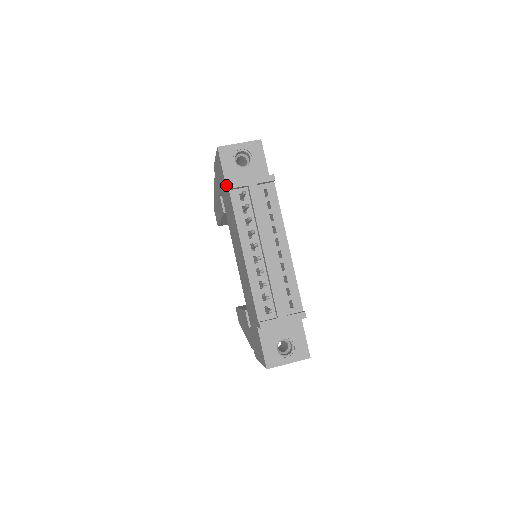
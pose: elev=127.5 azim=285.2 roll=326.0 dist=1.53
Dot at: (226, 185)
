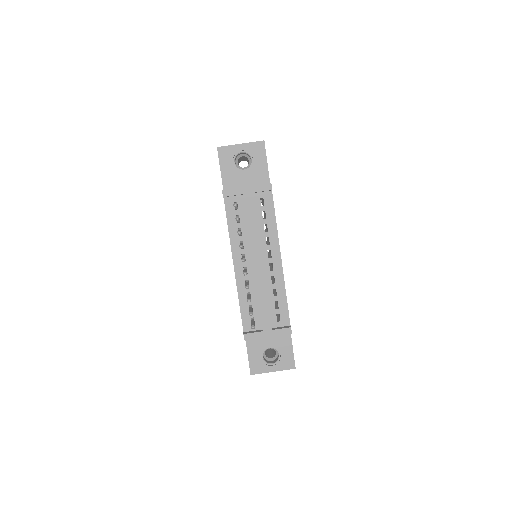
Dot at: (223, 189)
